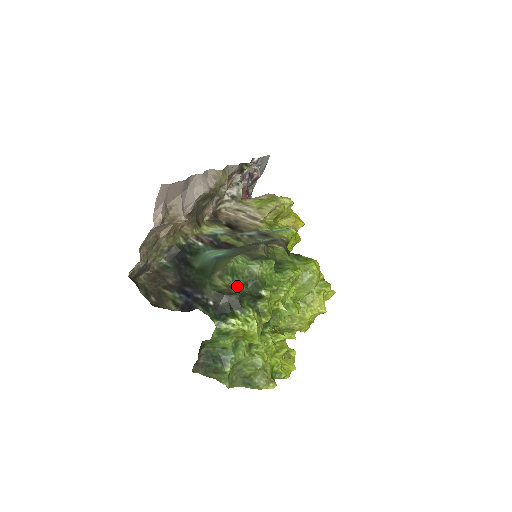
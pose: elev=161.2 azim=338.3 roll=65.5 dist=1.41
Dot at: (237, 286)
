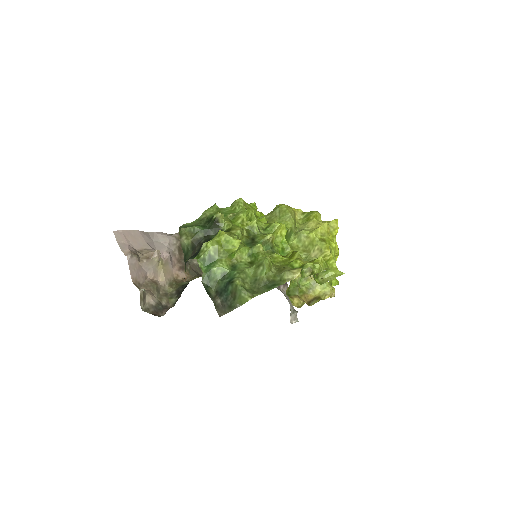
Dot at: (195, 230)
